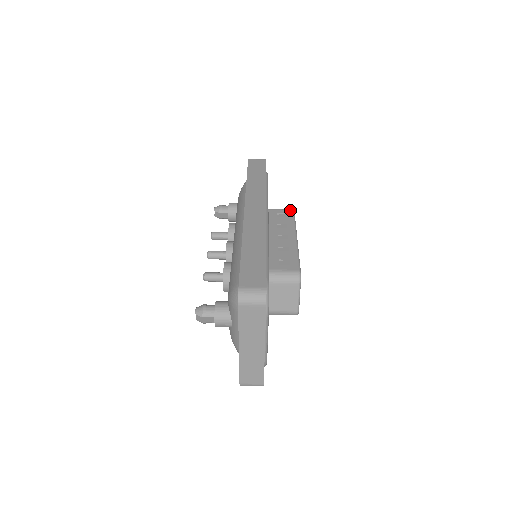
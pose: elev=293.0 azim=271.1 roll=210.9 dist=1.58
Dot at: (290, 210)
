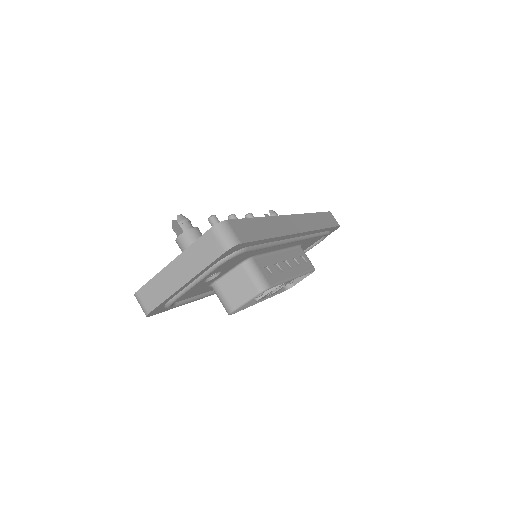
Dot at: (313, 266)
